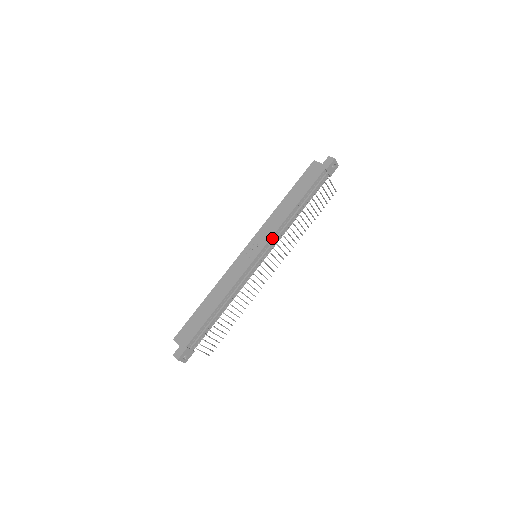
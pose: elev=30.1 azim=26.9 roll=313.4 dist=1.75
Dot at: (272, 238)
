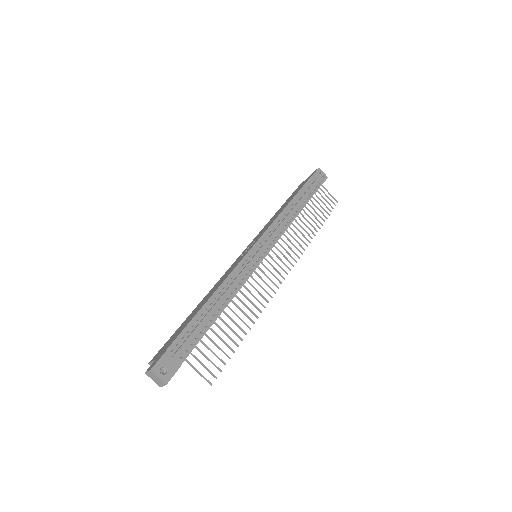
Dot at: (269, 230)
